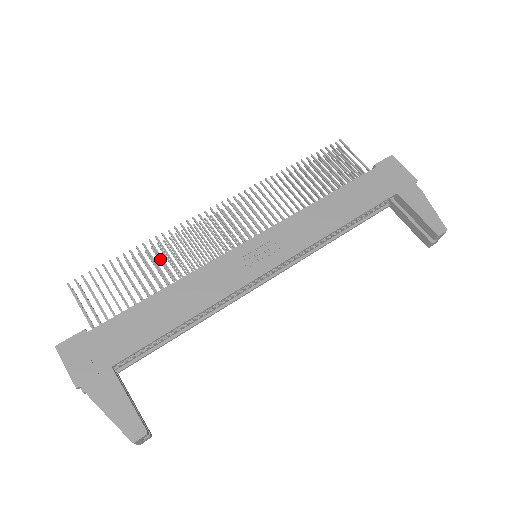
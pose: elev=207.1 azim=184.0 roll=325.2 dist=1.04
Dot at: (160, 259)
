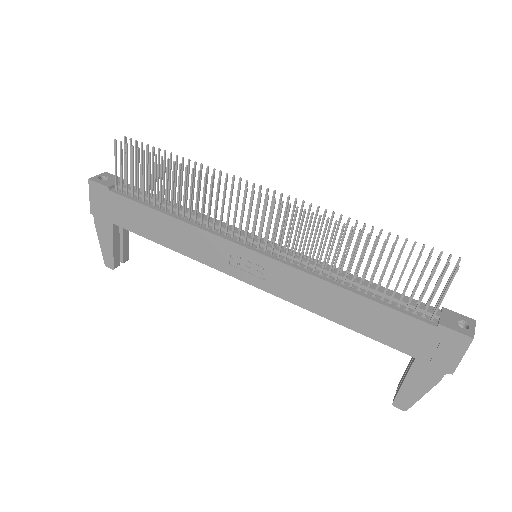
Dot at: (194, 179)
